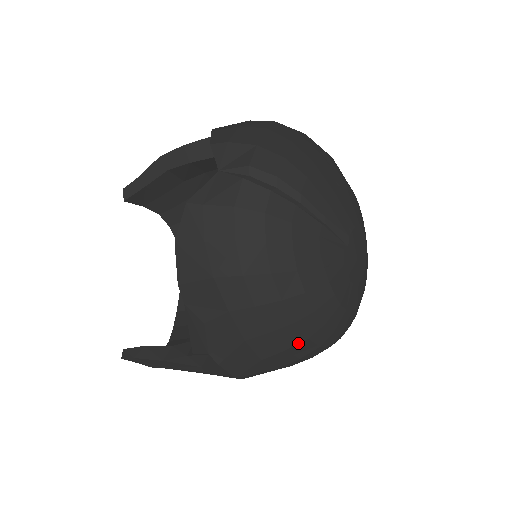
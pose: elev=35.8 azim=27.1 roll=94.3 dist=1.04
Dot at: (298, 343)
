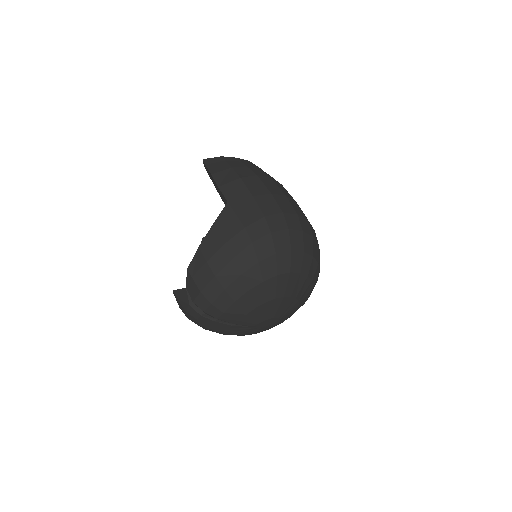
Dot at: occluded
